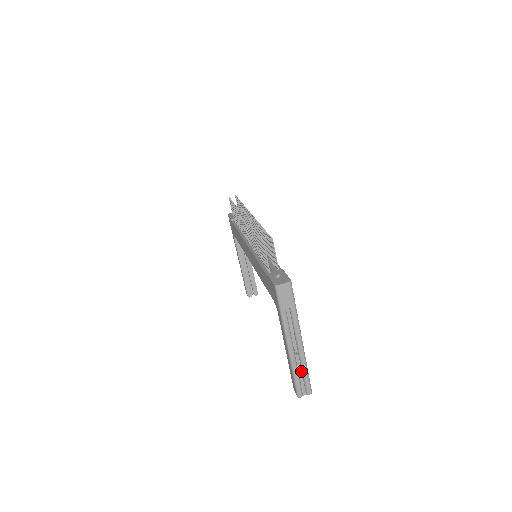
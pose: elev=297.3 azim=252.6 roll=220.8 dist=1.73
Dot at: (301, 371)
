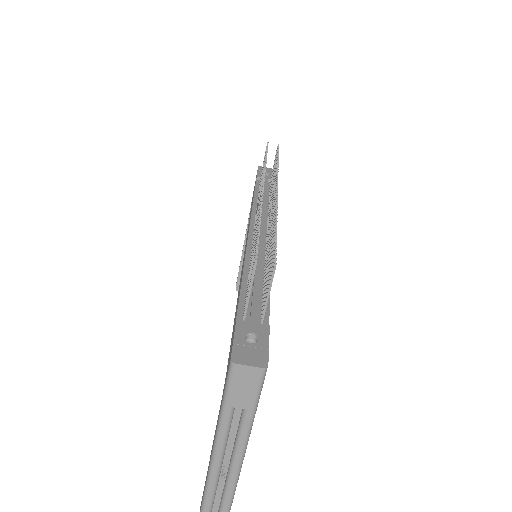
Dot at: (220, 497)
